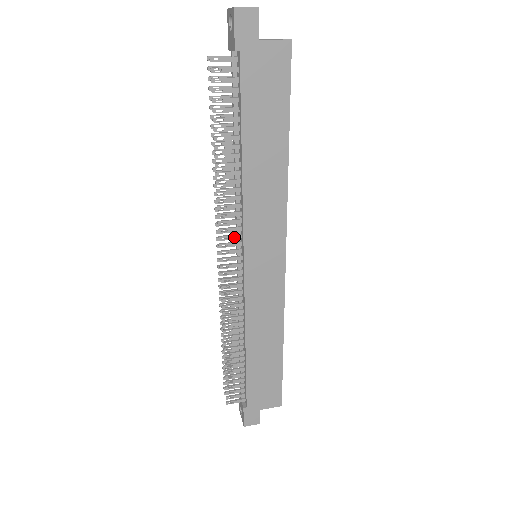
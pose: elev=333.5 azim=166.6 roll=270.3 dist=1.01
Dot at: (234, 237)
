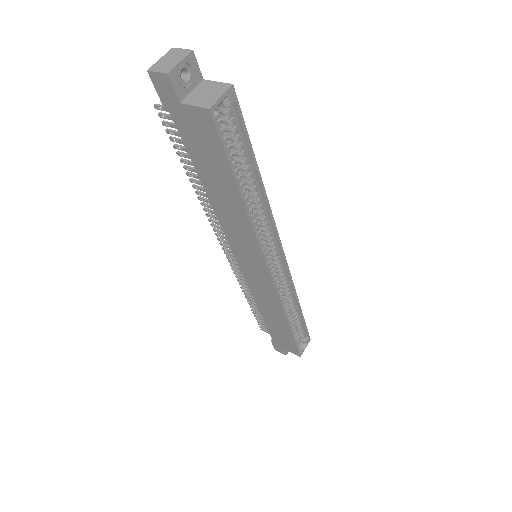
Dot at: occluded
